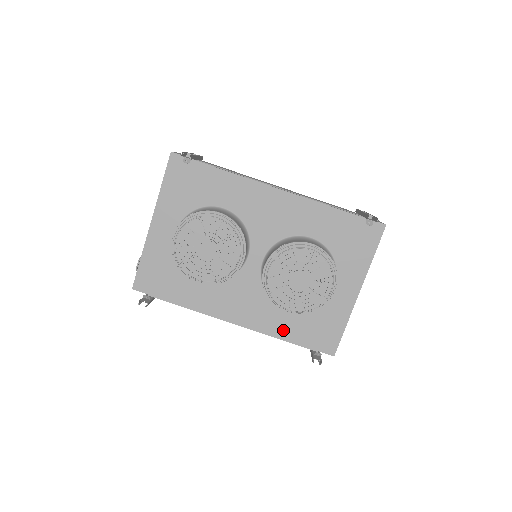
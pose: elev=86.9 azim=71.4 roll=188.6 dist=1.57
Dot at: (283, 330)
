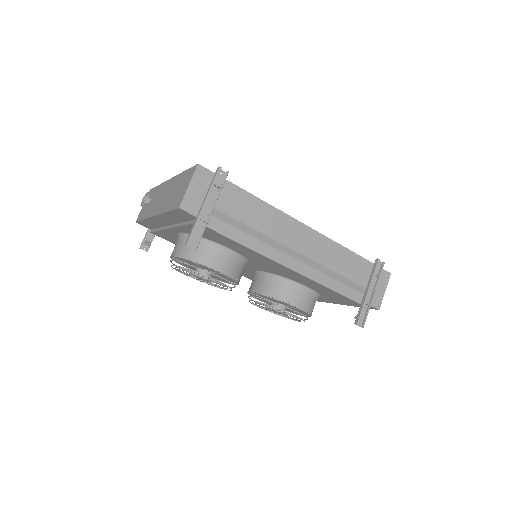
Dot at: occluded
